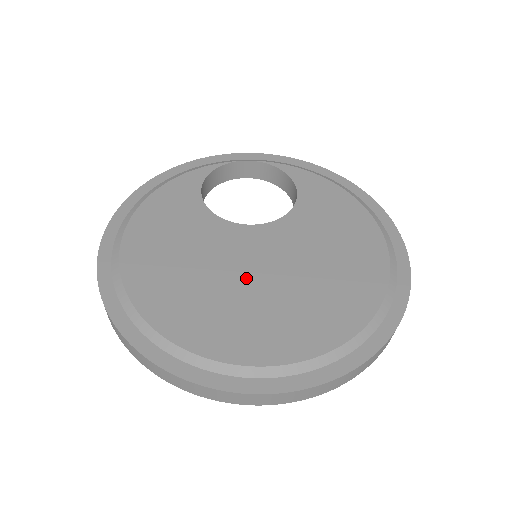
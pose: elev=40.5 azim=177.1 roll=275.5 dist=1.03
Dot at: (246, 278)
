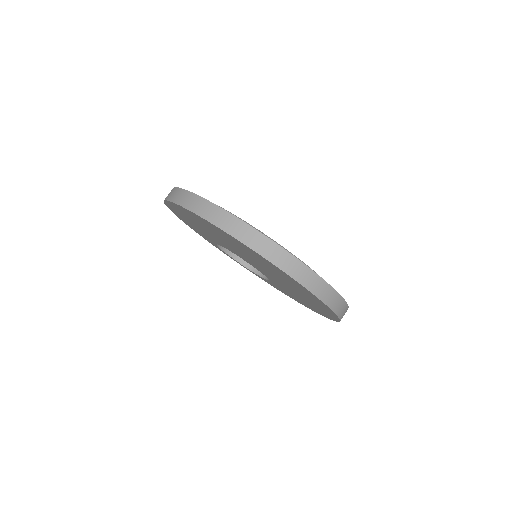
Dot at: occluded
